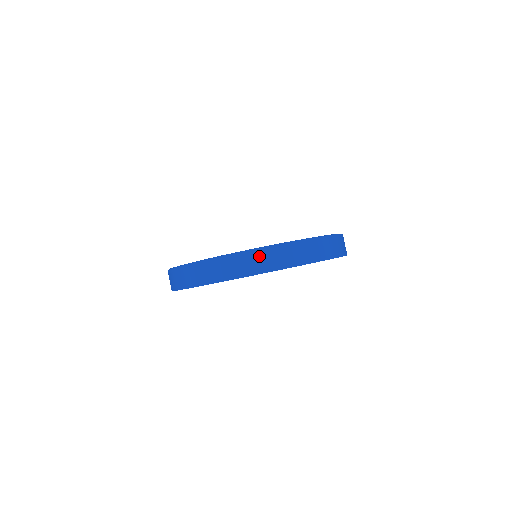
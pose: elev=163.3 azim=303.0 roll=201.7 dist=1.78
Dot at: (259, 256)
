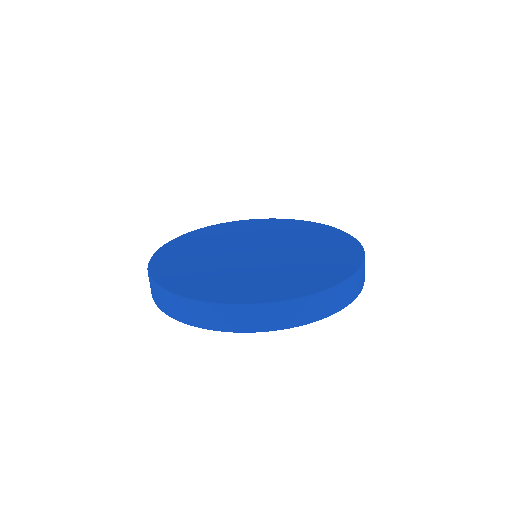
Dot at: (160, 294)
